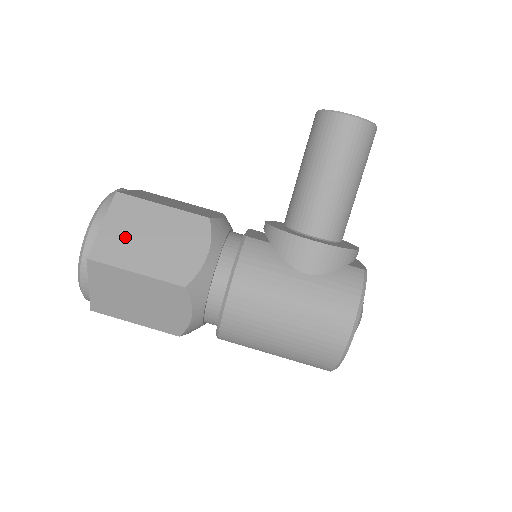
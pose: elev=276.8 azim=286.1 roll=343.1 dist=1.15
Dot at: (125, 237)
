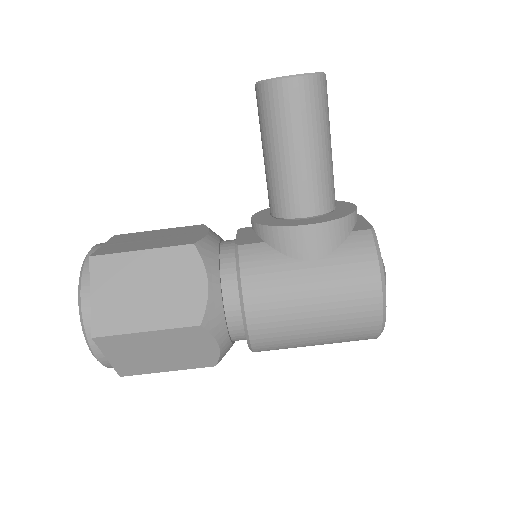
Dot at: (119, 300)
